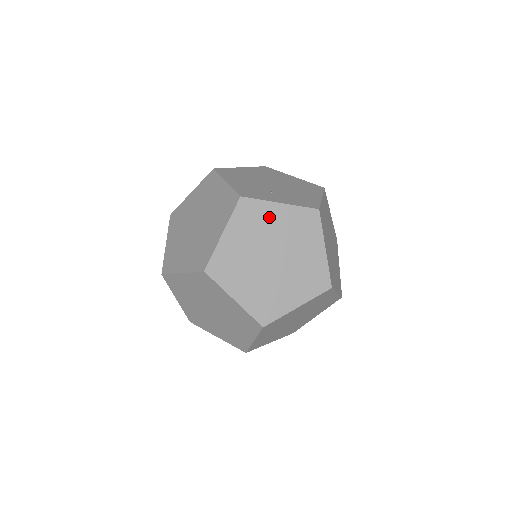
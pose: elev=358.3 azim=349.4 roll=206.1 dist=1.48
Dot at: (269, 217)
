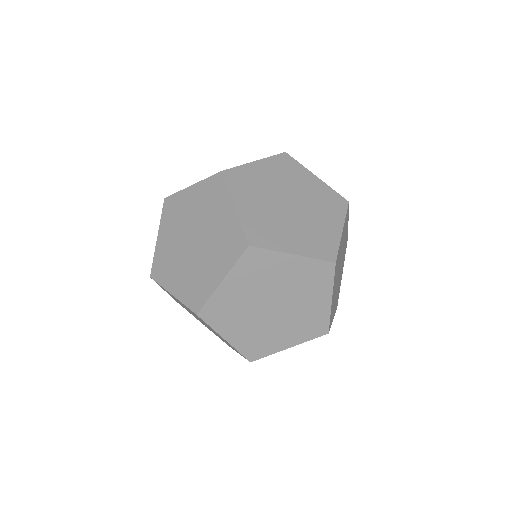
Dot at: (302, 178)
